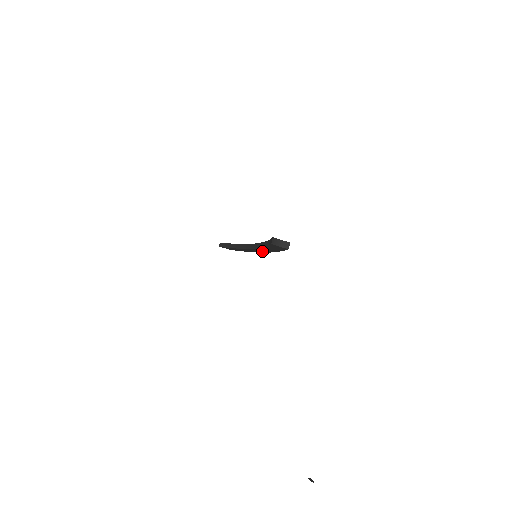
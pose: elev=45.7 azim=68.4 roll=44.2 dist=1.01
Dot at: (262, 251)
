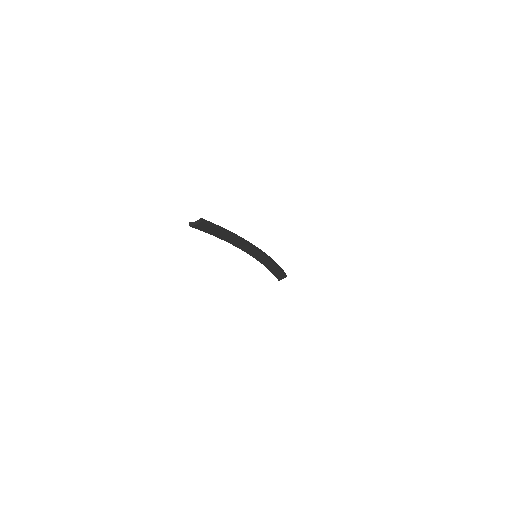
Dot at: (250, 248)
